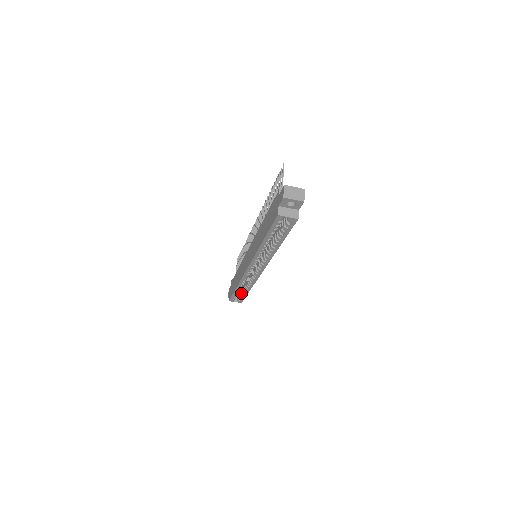
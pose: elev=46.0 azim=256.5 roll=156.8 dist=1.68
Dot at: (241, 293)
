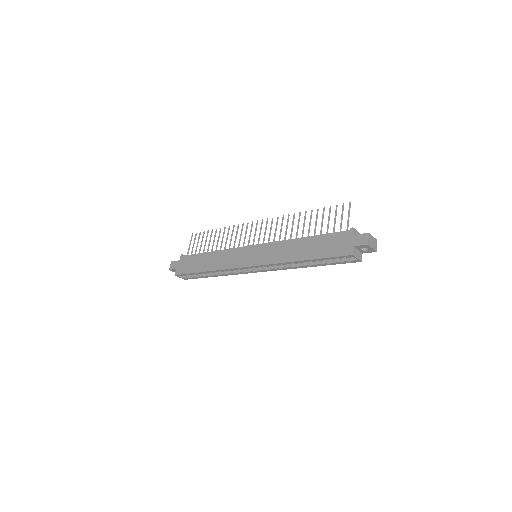
Dot at: (198, 274)
